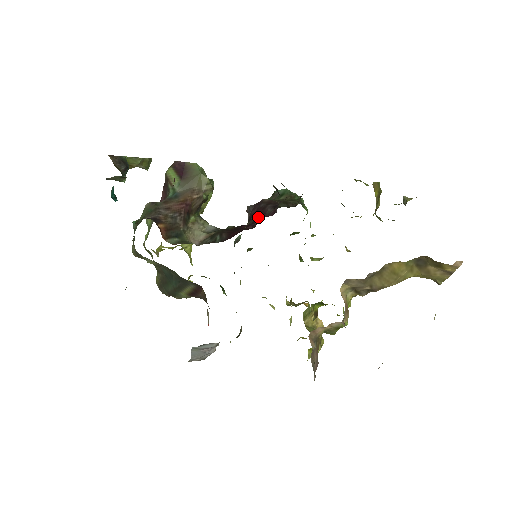
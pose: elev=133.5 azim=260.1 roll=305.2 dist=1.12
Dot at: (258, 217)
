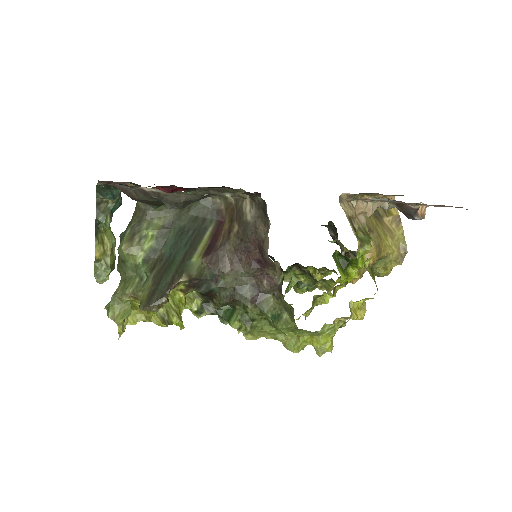
Dot at: occluded
